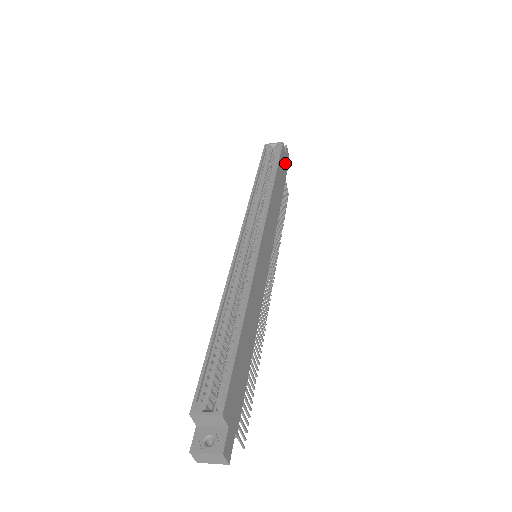
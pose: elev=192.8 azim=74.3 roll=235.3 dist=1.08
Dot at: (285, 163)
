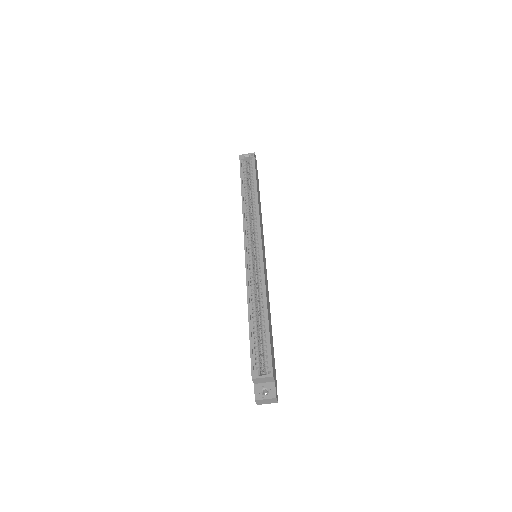
Dot at: occluded
